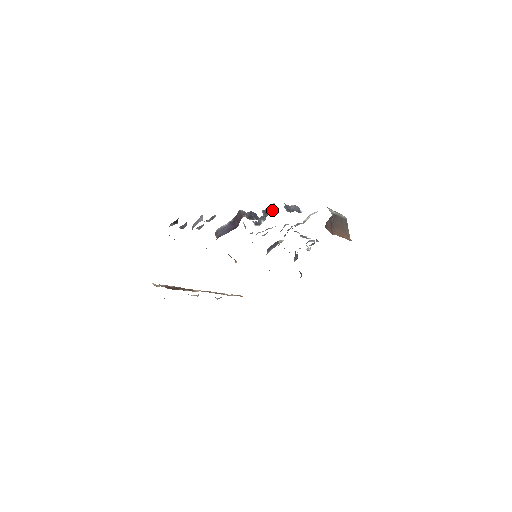
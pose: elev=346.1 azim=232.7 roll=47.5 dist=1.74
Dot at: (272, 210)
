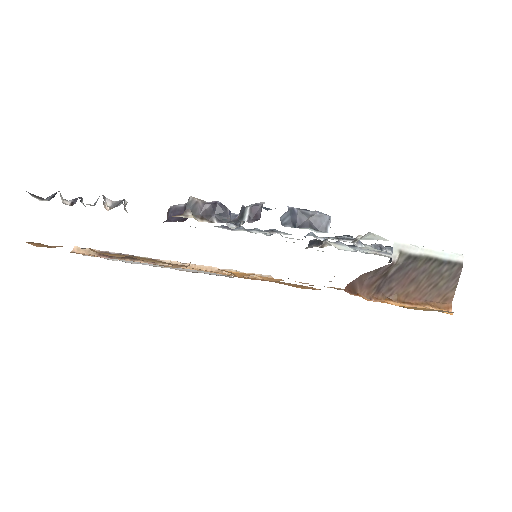
Dot at: (250, 215)
